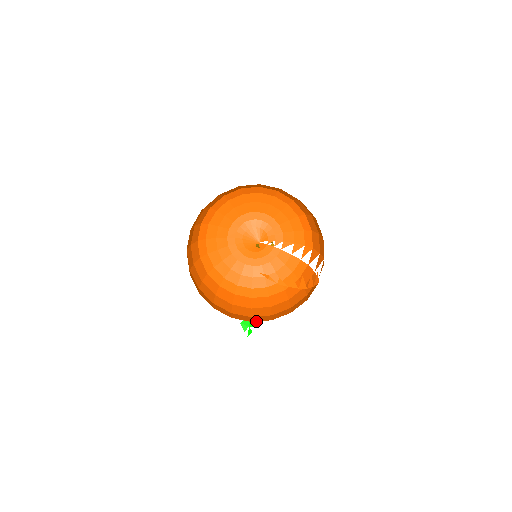
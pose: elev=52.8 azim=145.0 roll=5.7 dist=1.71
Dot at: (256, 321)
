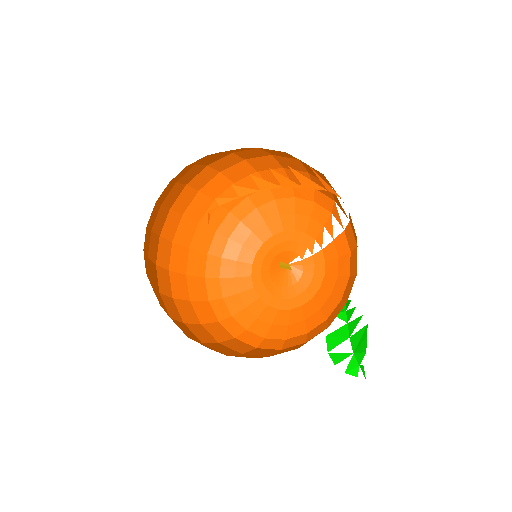
Dot at: occluded
